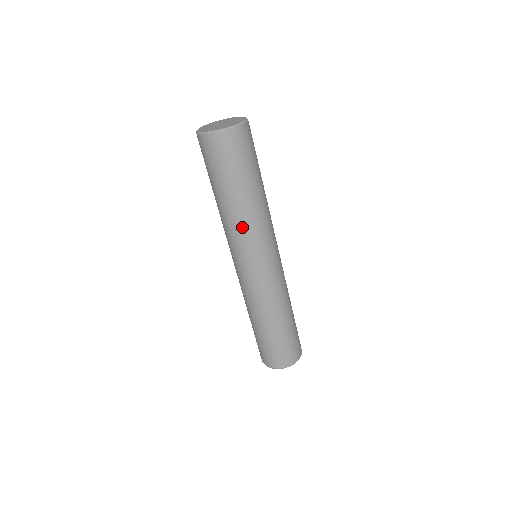
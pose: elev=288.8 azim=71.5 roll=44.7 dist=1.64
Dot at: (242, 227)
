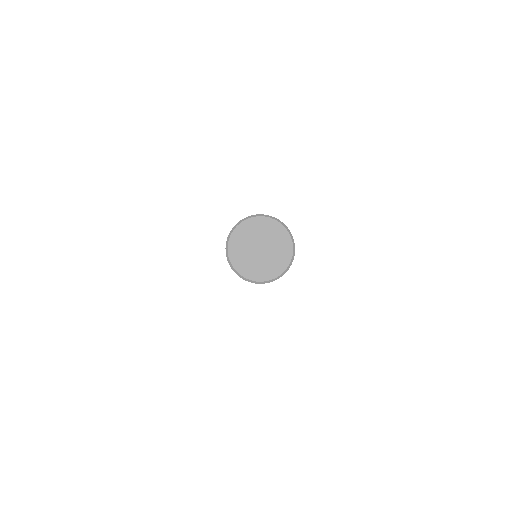
Dot at: occluded
